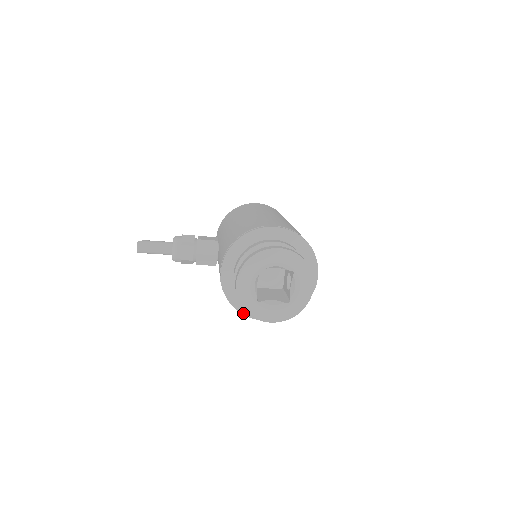
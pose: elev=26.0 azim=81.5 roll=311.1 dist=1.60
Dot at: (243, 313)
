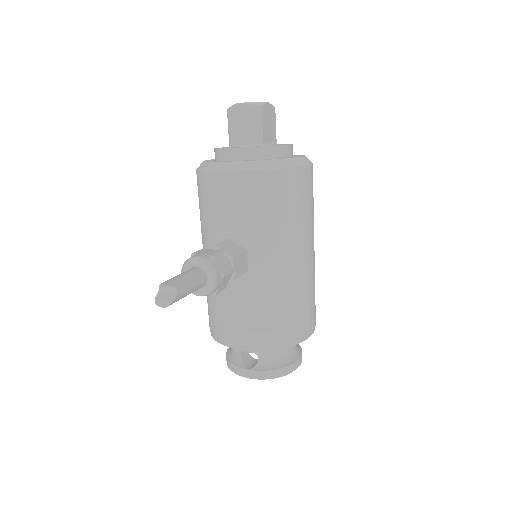
Dot at: occluded
